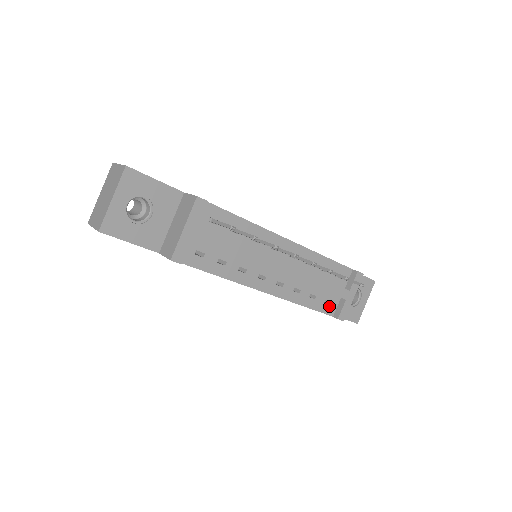
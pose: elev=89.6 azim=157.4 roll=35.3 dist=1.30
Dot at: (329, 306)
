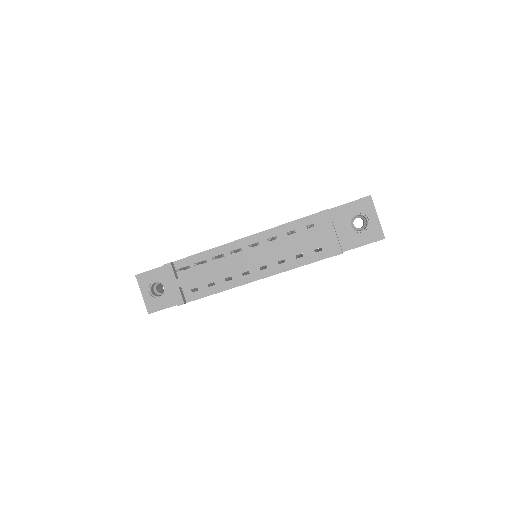
Dot at: (322, 252)
